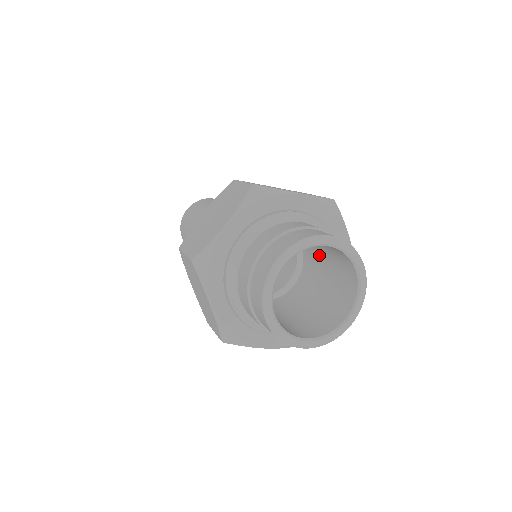
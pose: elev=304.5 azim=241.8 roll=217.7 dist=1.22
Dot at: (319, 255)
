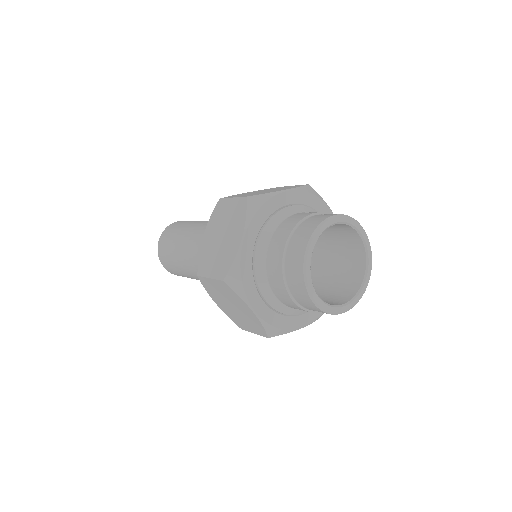
Dot at: occluded
